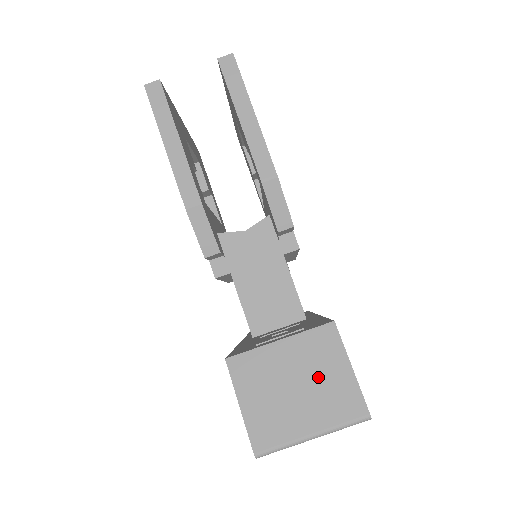
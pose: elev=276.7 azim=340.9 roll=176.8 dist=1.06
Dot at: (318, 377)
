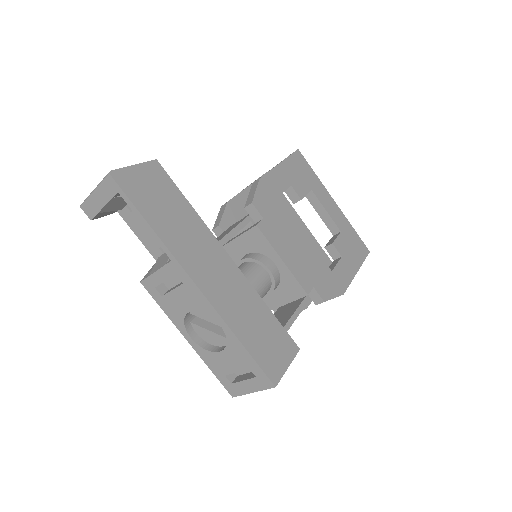
Dot at: occluded
